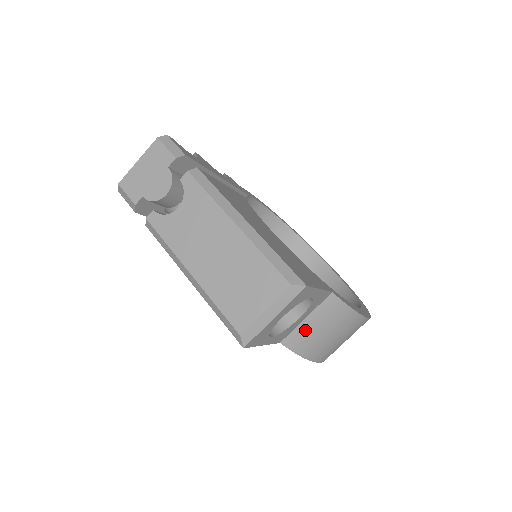
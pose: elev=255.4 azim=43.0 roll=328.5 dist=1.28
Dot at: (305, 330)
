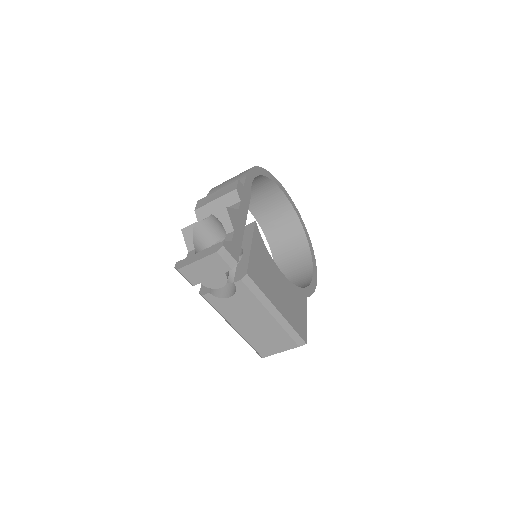
Dot at: occluded
